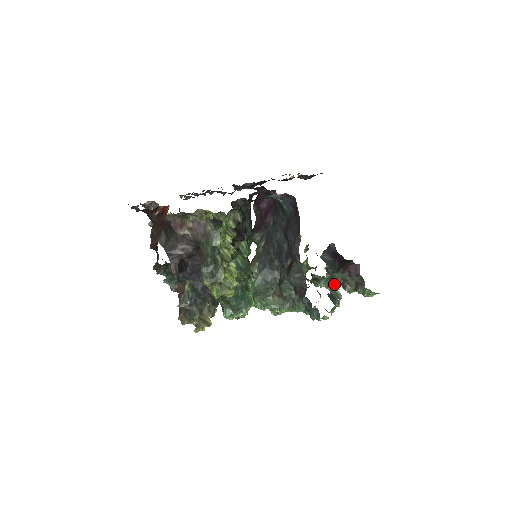
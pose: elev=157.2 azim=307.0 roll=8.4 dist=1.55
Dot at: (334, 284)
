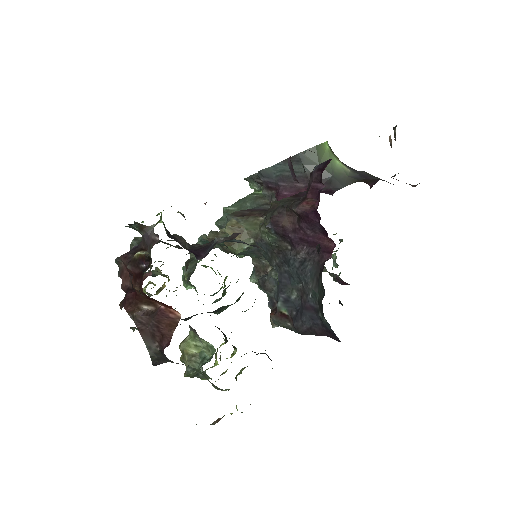
Dot at: occluded
